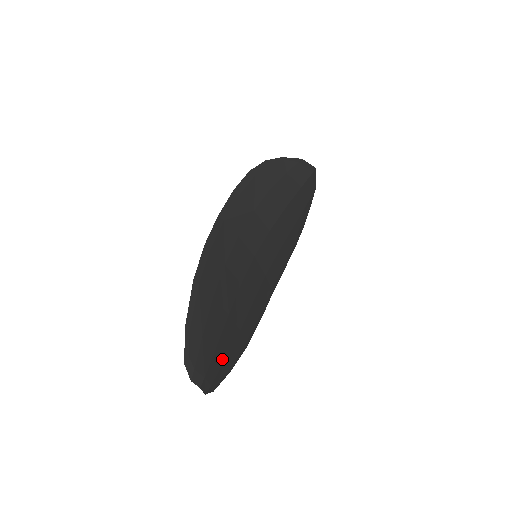
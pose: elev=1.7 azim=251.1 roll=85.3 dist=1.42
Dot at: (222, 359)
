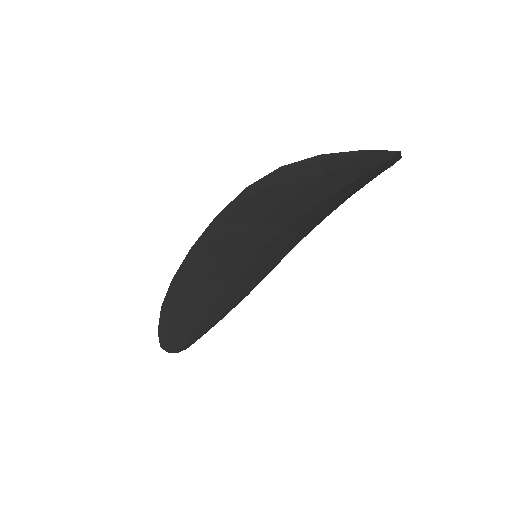
Dot at: (205, 328)
